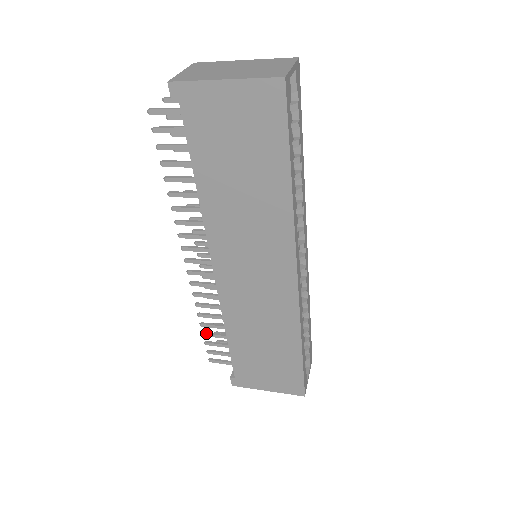
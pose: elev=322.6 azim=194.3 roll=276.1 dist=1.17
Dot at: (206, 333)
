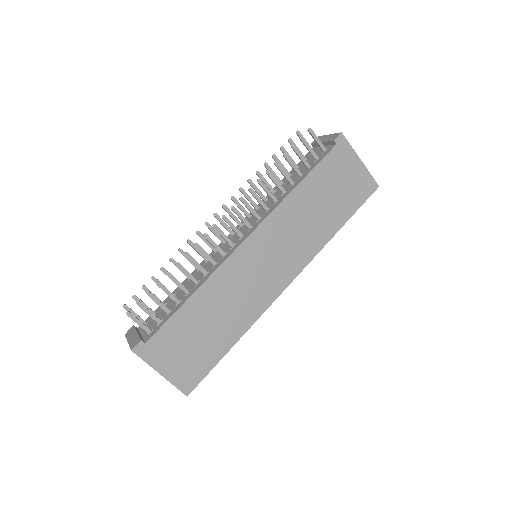
Dot at: occluded
